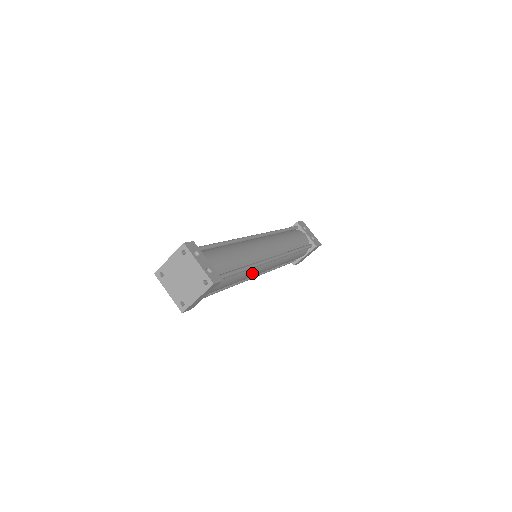
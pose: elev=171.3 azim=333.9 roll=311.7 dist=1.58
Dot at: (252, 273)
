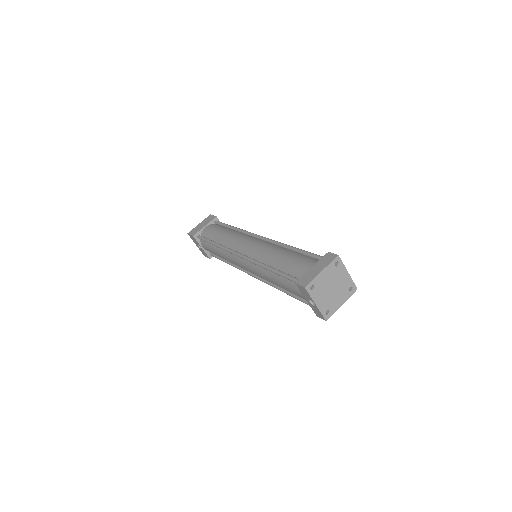
Dot at: occluded
